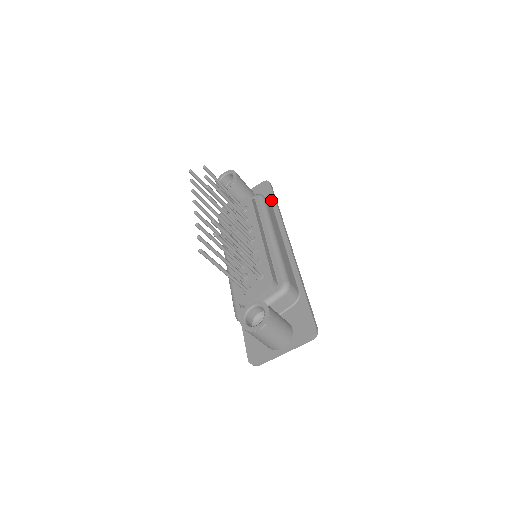
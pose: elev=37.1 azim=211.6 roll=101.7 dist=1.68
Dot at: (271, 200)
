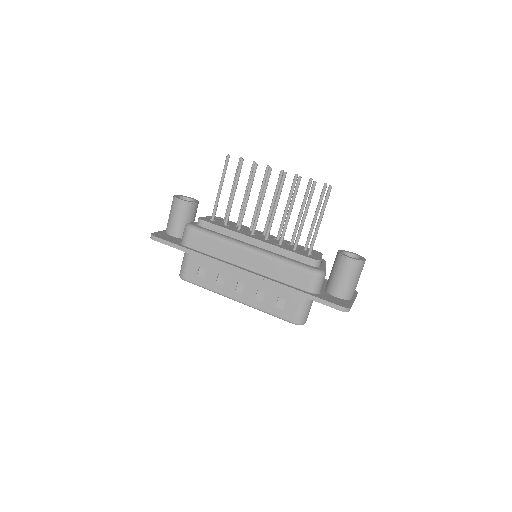
Dot at: occluded
